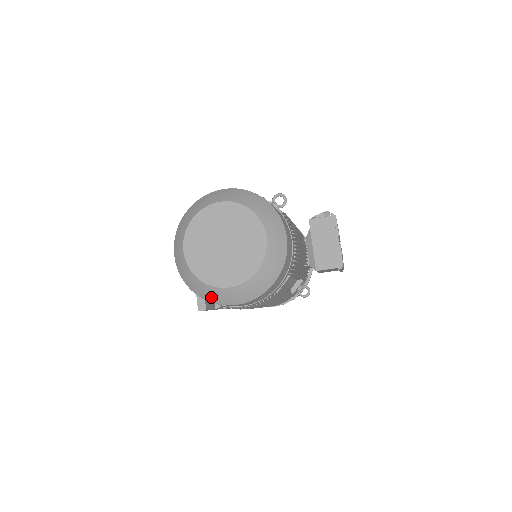
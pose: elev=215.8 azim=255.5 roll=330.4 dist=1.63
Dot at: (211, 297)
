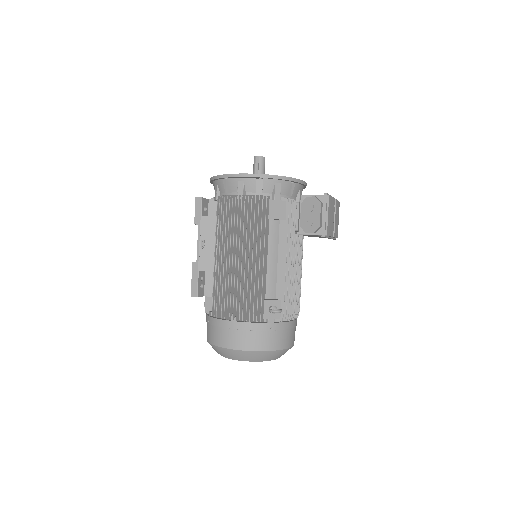
Dot at: occluded
